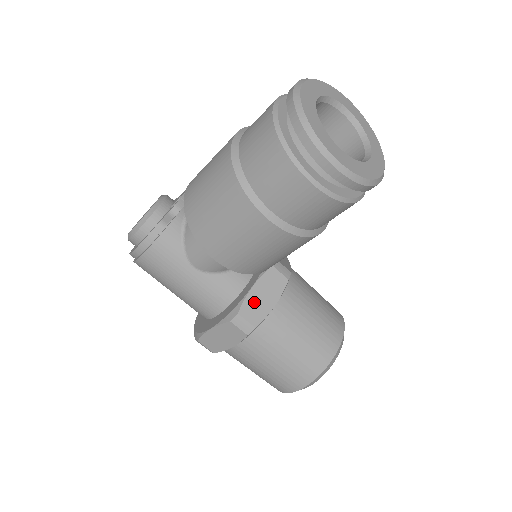
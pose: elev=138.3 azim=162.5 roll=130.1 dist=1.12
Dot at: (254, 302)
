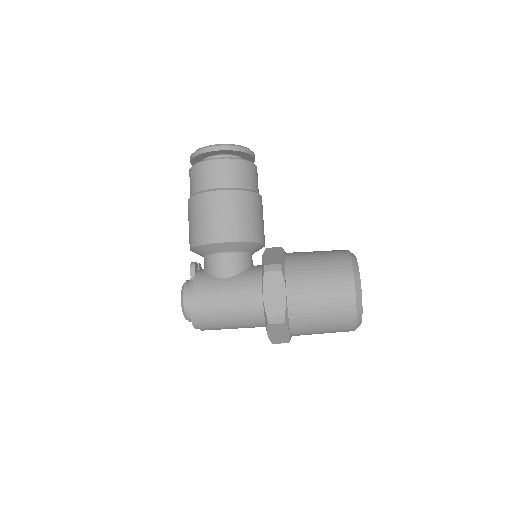
Dot at: (270, 259)
